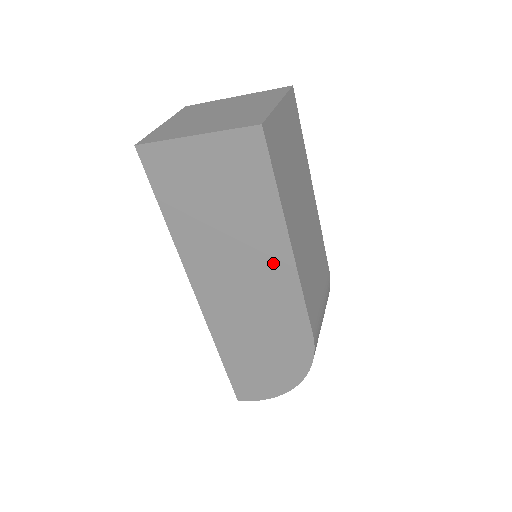
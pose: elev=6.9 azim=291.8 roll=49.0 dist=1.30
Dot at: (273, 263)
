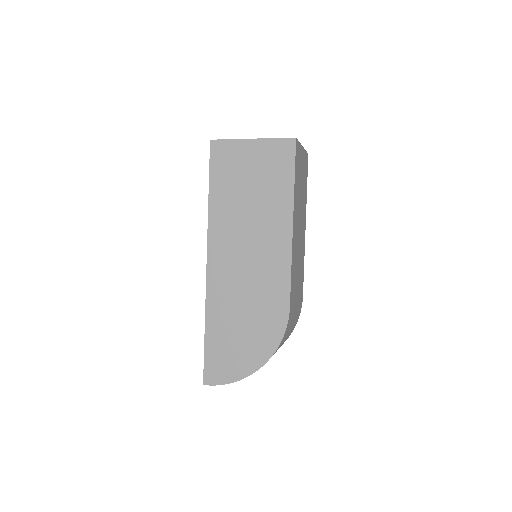
Dot at: (276, 238)
